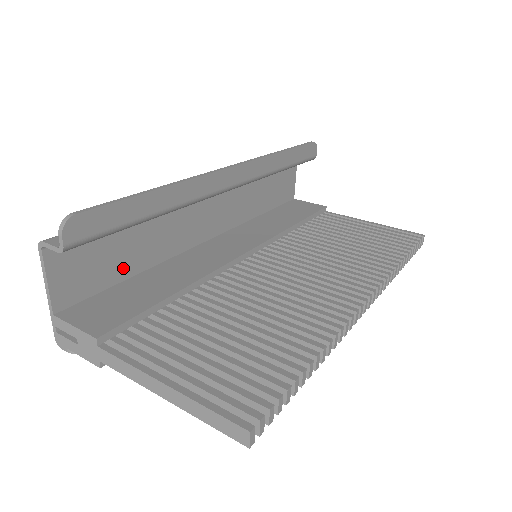
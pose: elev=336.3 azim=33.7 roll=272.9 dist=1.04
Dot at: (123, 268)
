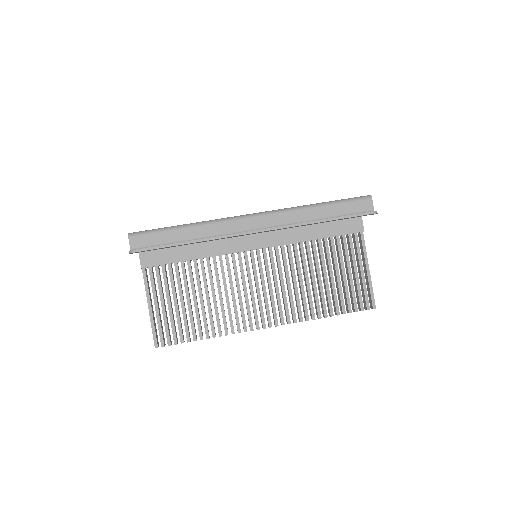
Dot at: occluded
